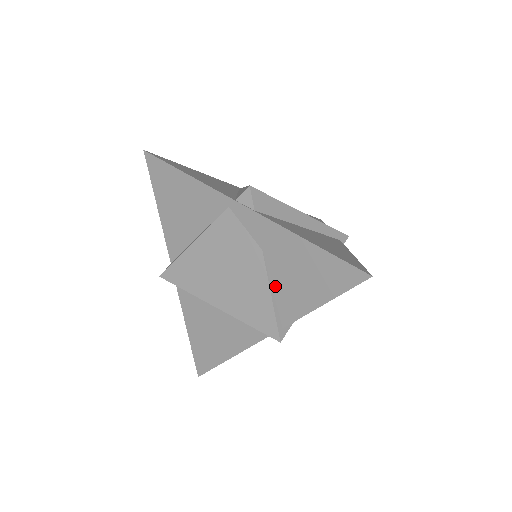
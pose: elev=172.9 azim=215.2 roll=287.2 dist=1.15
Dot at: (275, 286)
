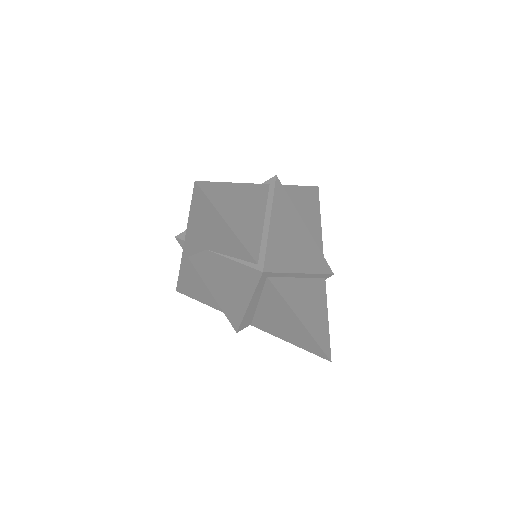
Dot at: (227, 253)
